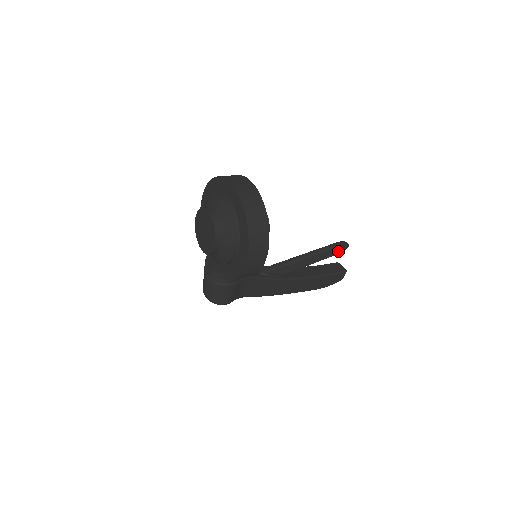
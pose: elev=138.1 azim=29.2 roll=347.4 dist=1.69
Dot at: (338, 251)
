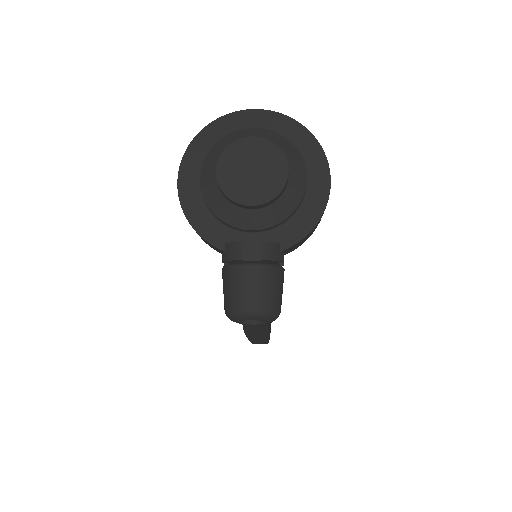
Dot at: occluded
